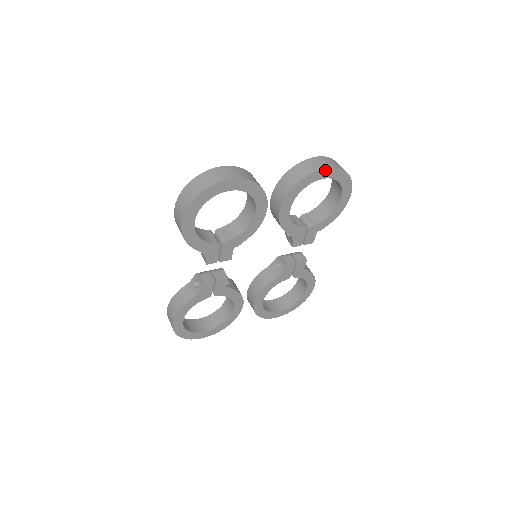
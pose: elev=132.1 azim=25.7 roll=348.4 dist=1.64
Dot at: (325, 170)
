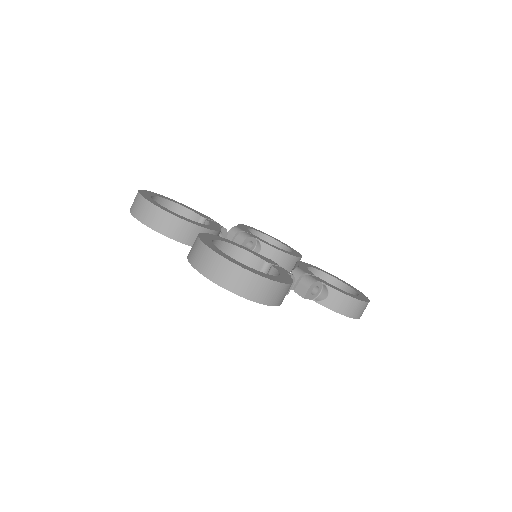
Dot at: (198, 269)
